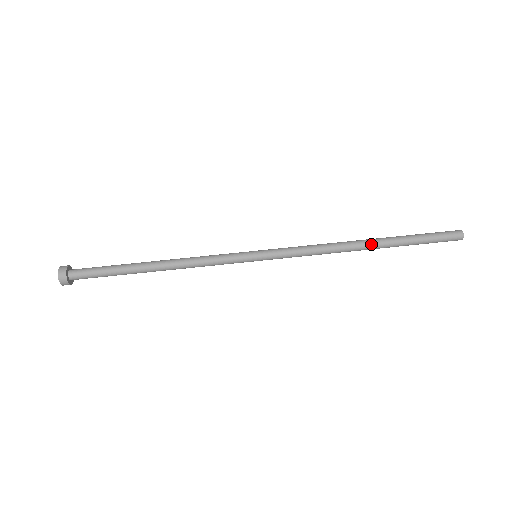
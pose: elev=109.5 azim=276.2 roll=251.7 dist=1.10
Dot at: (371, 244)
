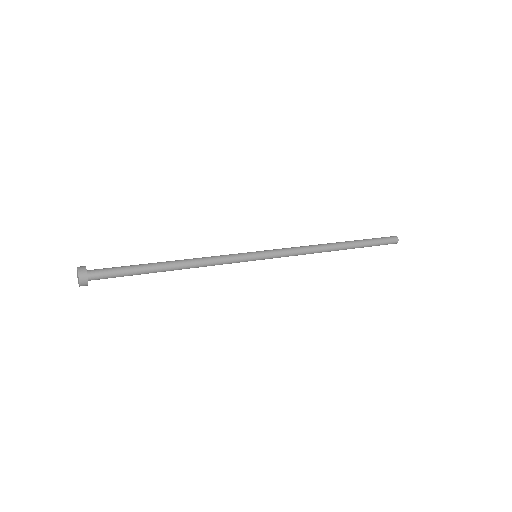
Dot at: (337, 243)
